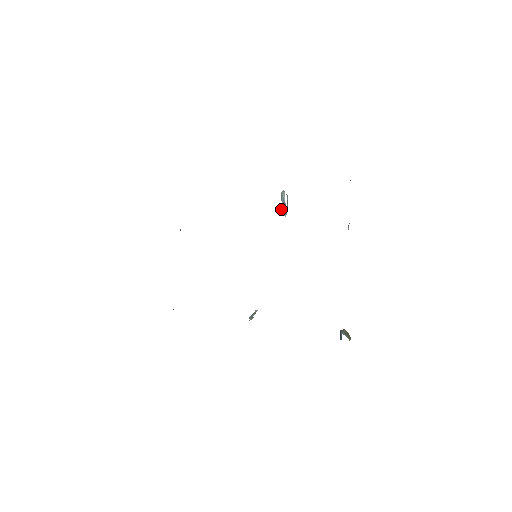
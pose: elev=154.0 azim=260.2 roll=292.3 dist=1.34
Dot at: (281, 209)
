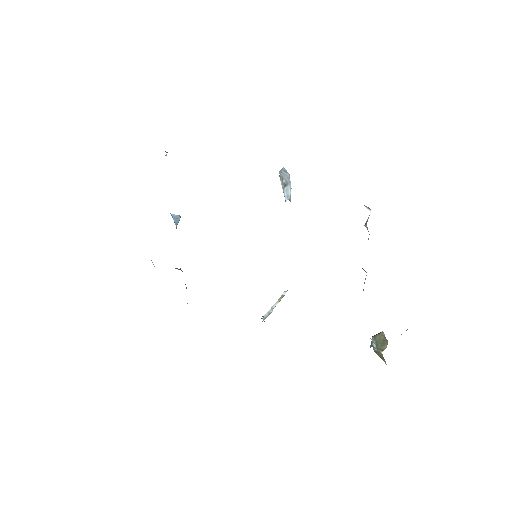
Dot at: occluded
